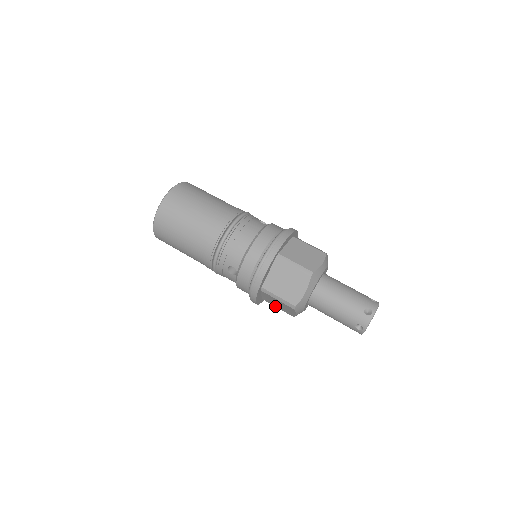
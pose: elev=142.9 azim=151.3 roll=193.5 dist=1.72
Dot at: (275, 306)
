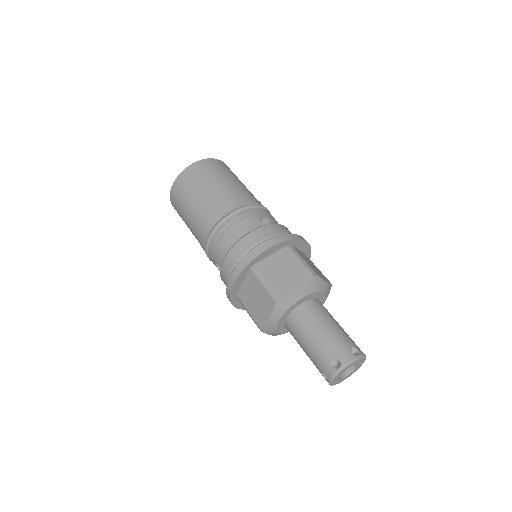
Dot at: occluded
